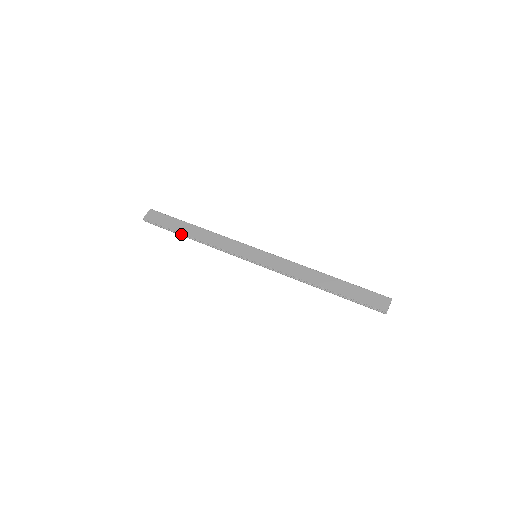
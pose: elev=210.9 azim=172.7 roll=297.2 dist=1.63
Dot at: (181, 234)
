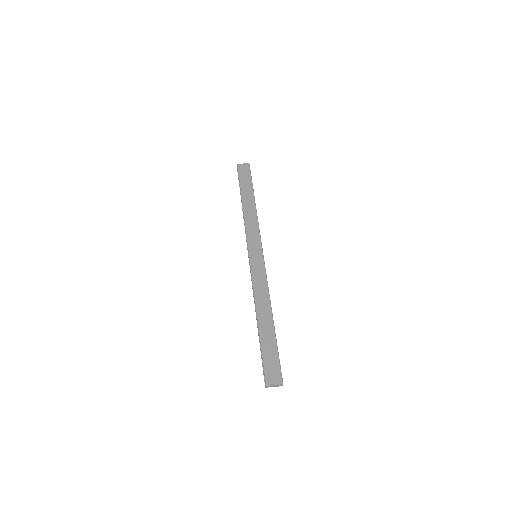
Dot at: (241, 195)
